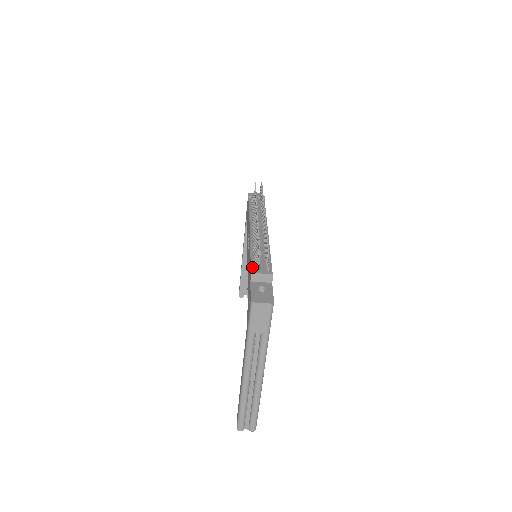
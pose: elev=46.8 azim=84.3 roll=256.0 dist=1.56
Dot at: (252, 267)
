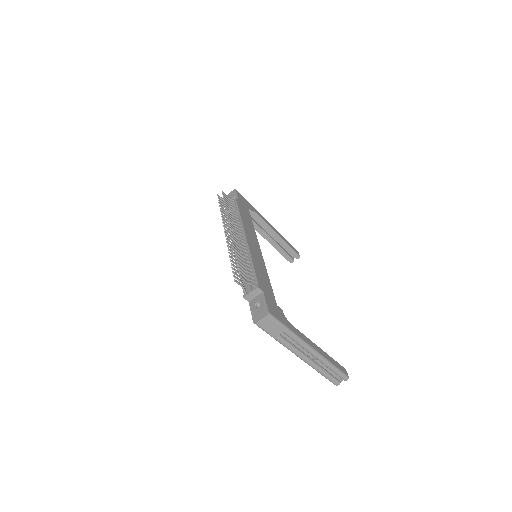
Dot at: occluded
